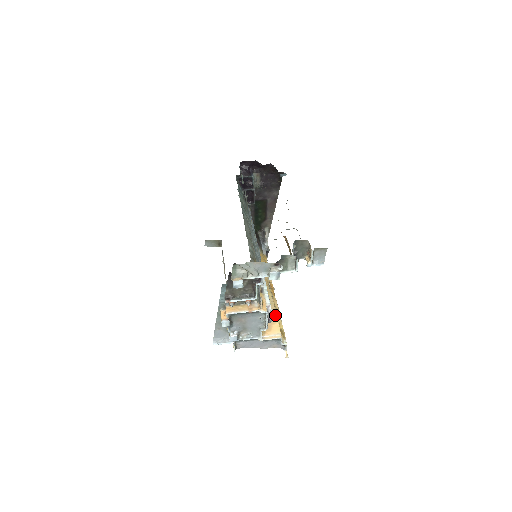
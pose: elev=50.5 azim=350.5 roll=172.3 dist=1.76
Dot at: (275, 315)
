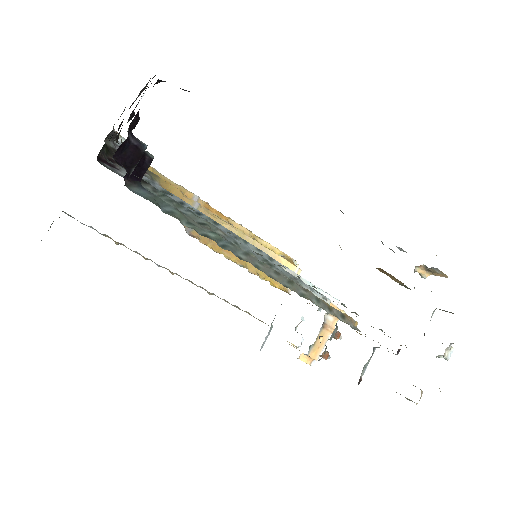
Dot at: (272, 254)
